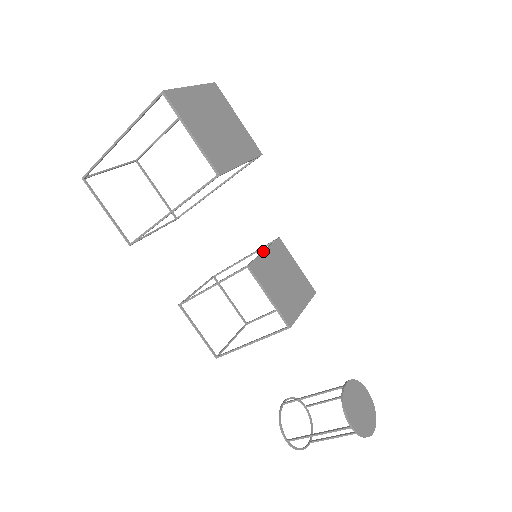
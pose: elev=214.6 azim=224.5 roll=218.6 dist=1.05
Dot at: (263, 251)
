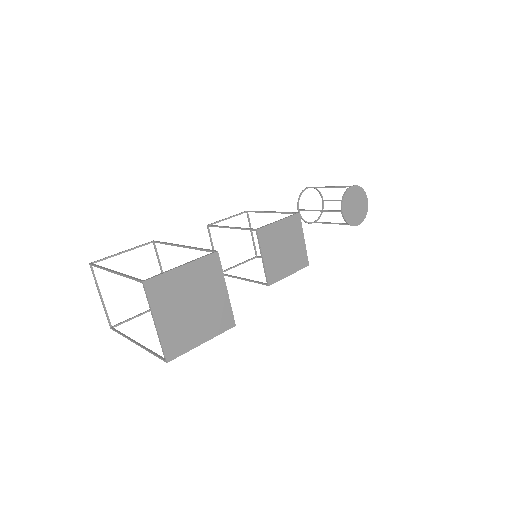
Dot at: (263, 261)
